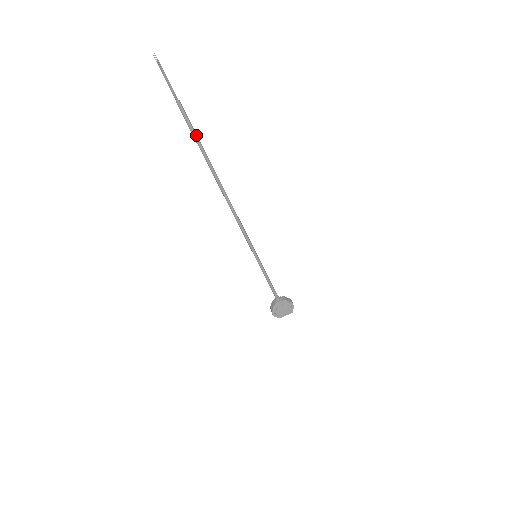
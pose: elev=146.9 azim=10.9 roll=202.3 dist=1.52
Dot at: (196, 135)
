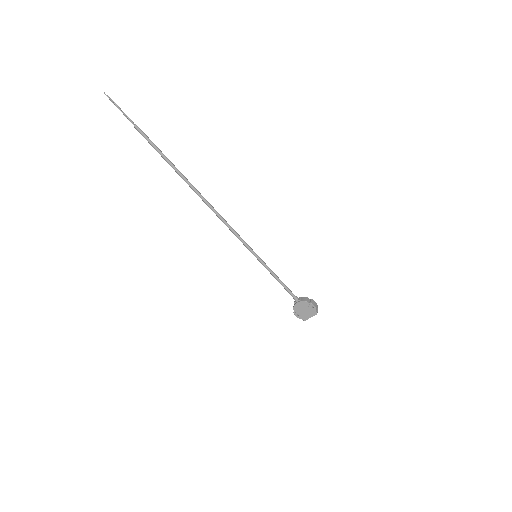
Dot at: (159, 151)
